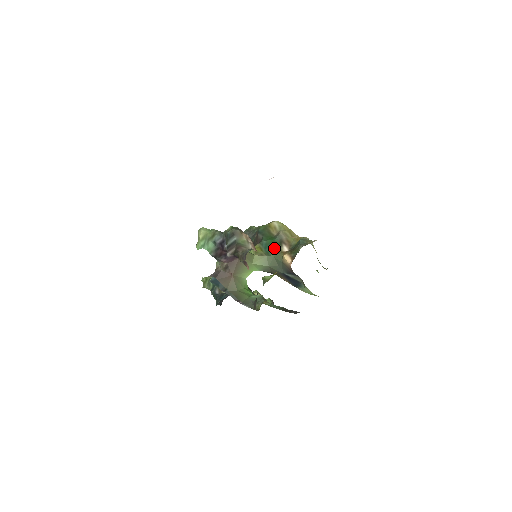
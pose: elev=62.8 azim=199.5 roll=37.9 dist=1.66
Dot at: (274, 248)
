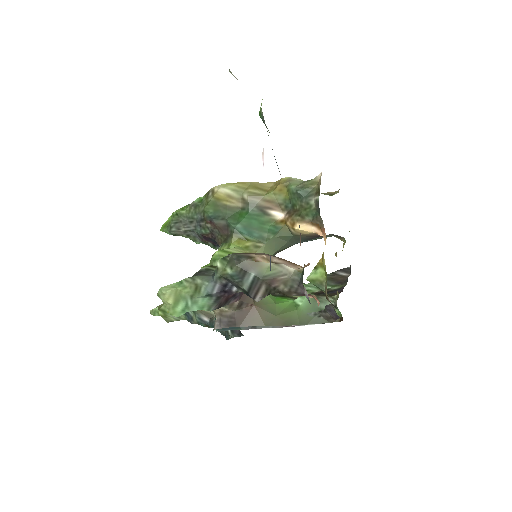
Dot at: (263, 225)
